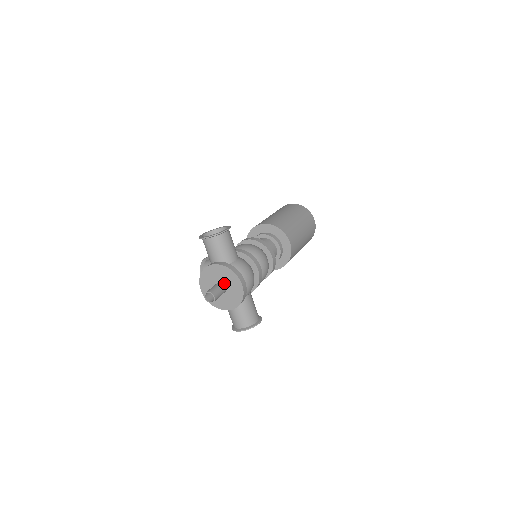
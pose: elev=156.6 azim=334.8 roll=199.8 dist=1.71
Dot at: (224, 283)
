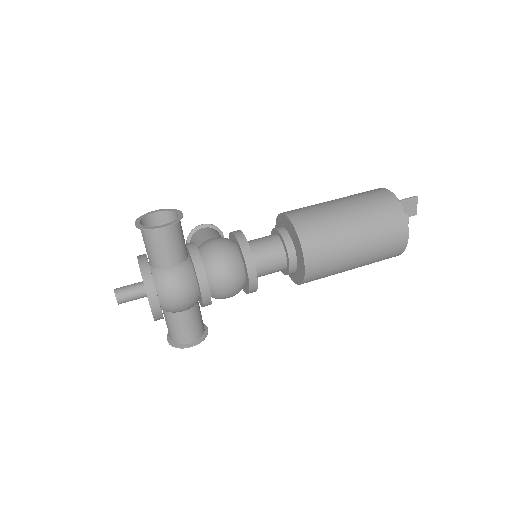
Dot at: occluded
